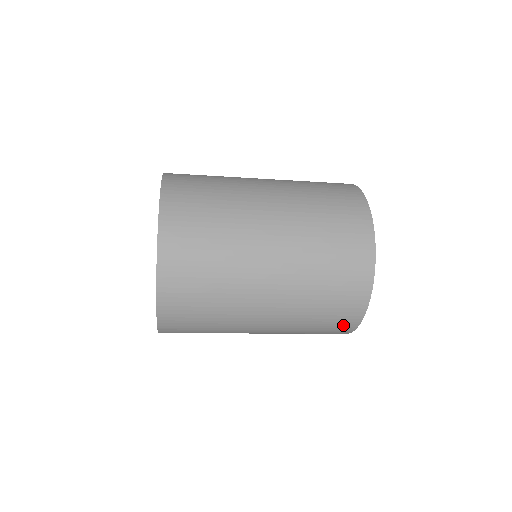
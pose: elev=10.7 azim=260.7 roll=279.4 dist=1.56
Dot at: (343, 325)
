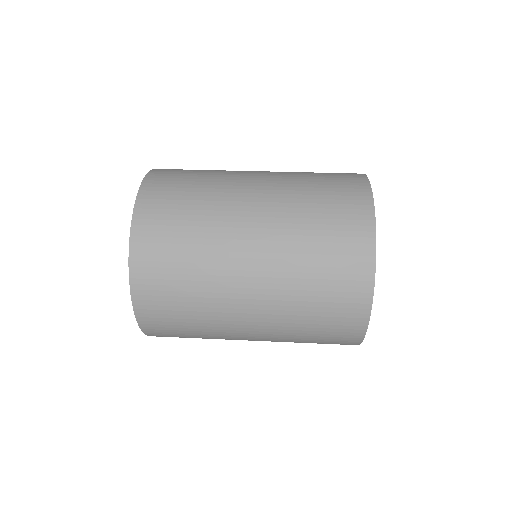
Dot at: (347, 330)
